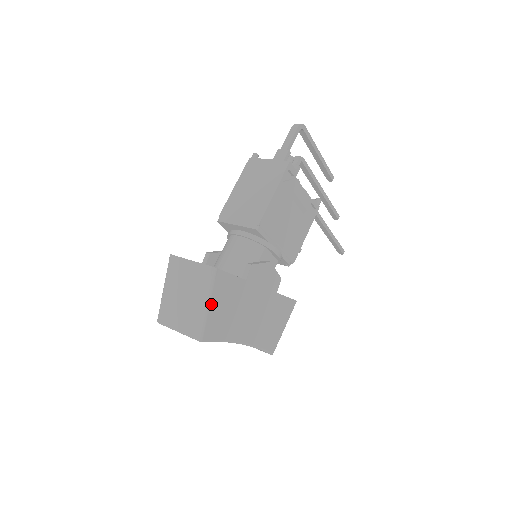
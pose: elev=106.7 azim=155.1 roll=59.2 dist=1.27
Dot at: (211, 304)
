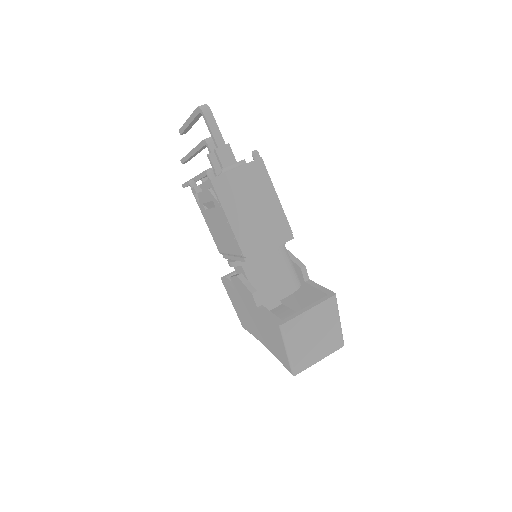
Dot at: (338, 318)
